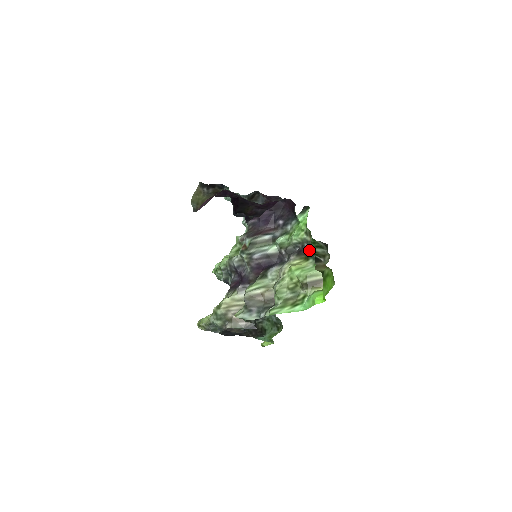
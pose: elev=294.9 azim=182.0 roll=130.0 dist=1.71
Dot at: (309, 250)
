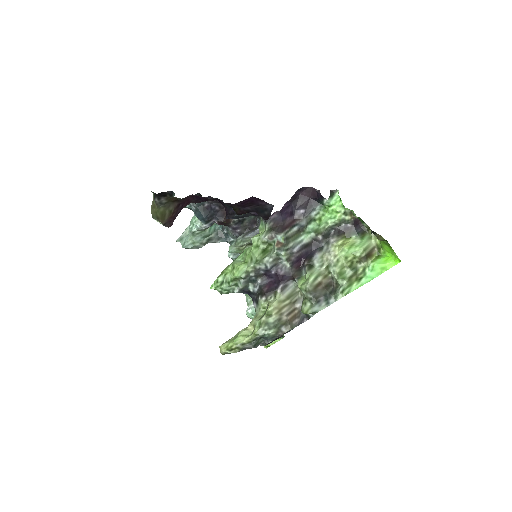
Dot at: (349, 228)
